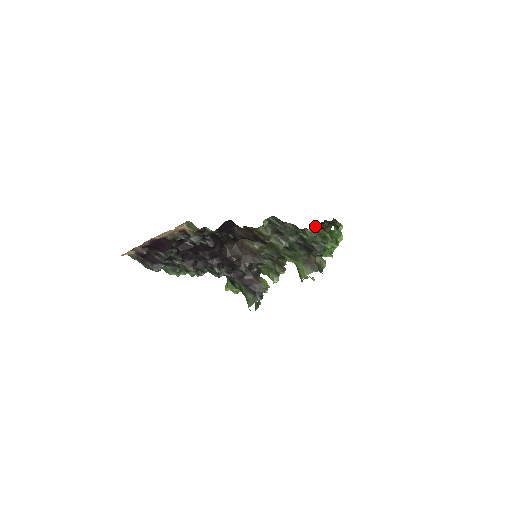
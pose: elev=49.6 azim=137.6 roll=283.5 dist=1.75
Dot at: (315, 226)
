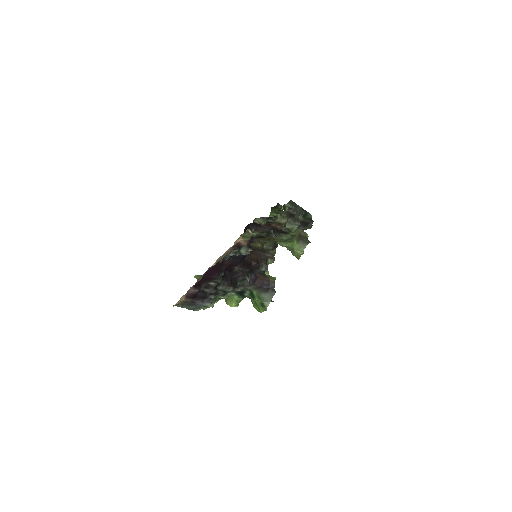
Dot at: (271, 214)
